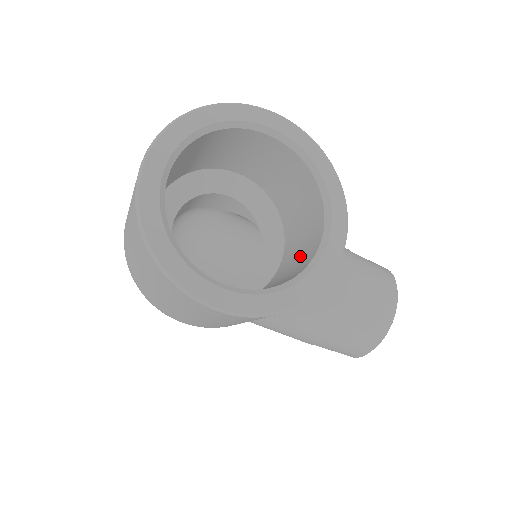
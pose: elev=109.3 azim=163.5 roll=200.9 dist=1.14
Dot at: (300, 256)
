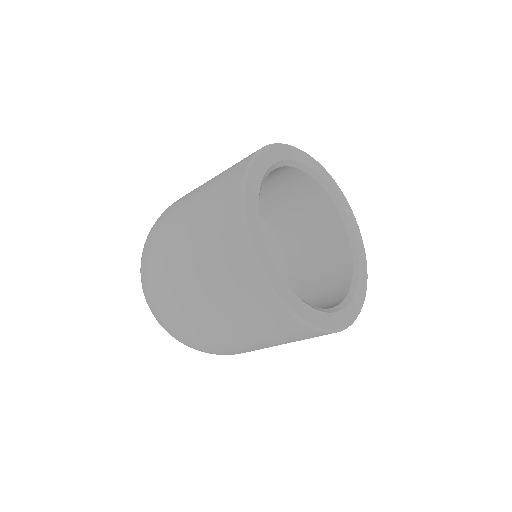
Dot at: (318, 239)
